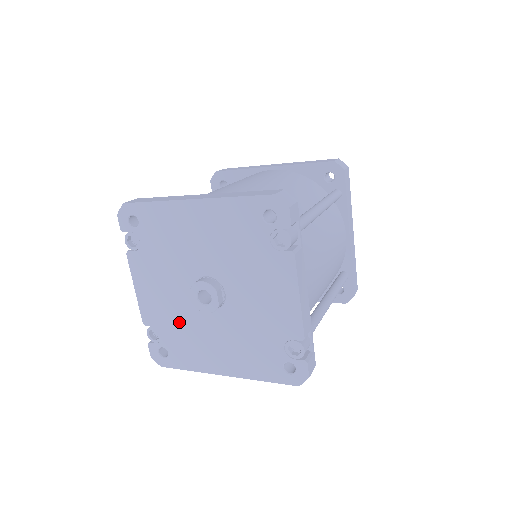
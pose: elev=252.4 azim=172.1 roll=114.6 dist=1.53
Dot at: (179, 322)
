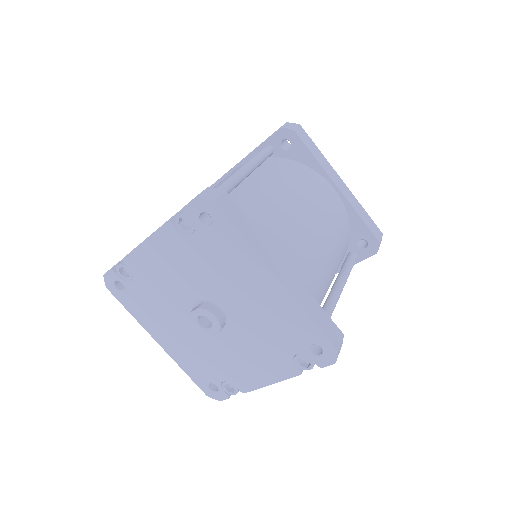
Dot at: (160, 294)
